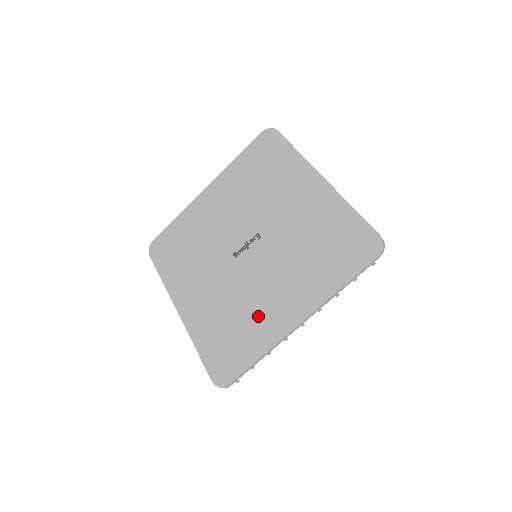
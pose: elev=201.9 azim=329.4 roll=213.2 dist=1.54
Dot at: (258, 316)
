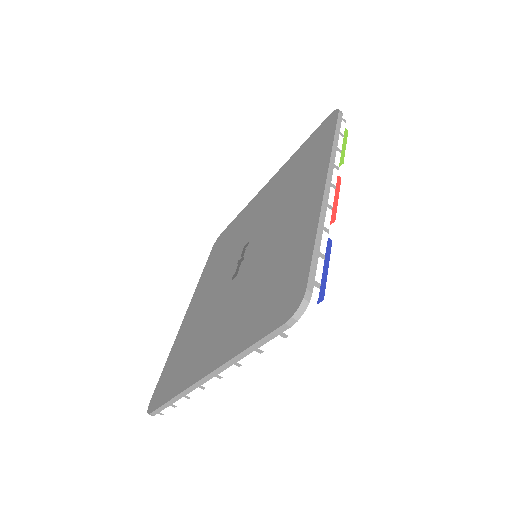
Dot at: (286, 241)
